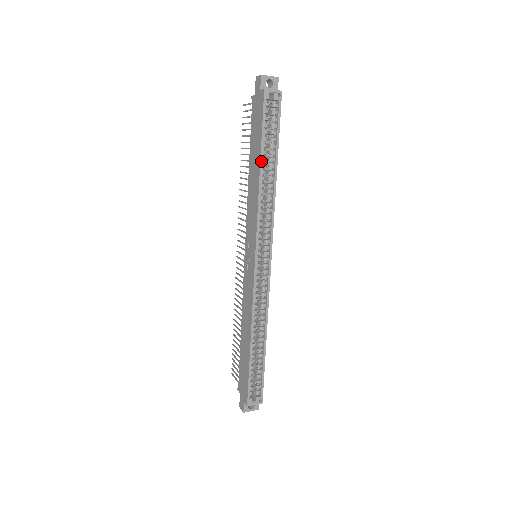
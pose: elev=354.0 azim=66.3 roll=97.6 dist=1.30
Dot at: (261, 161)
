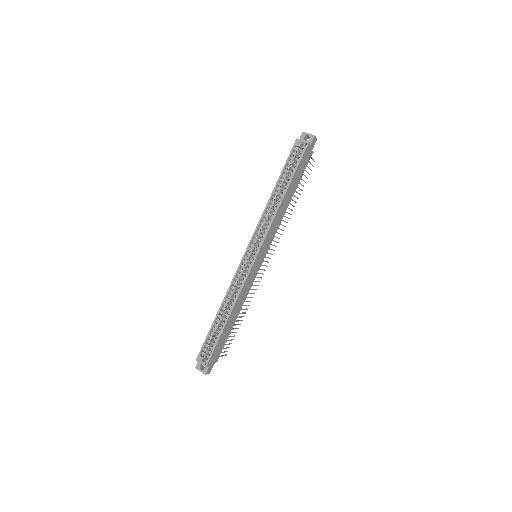
Dot at: (276, 185)
